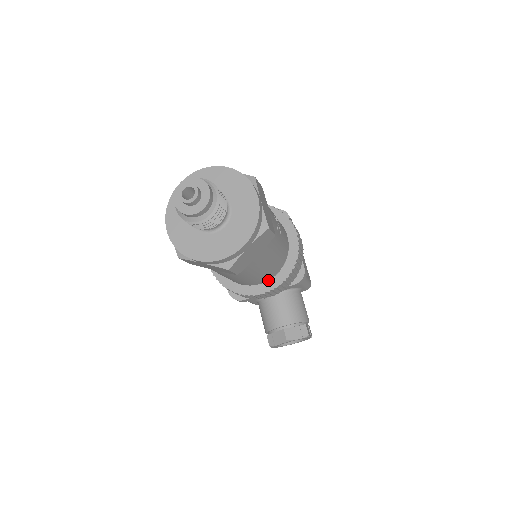
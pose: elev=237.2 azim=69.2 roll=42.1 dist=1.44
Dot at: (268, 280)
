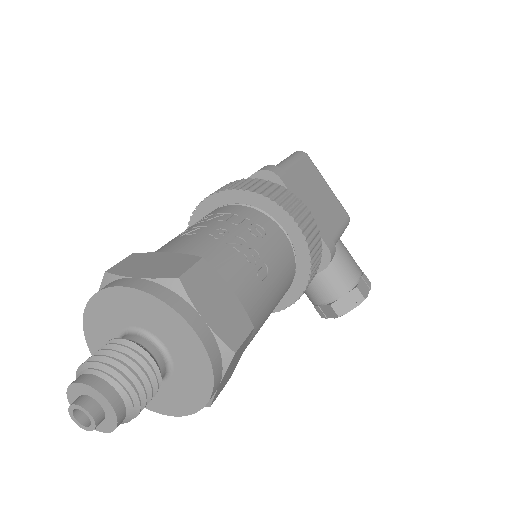
Dot at: occluded
